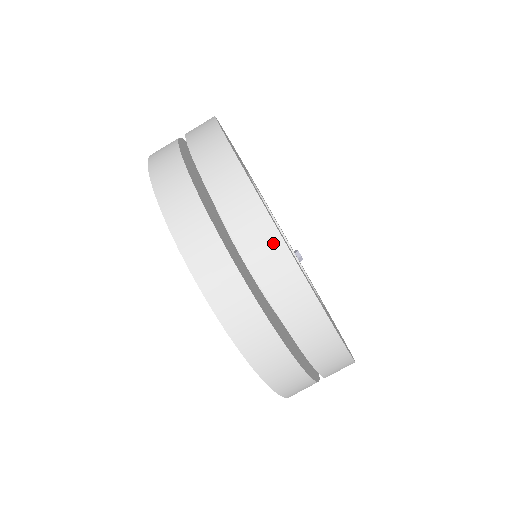
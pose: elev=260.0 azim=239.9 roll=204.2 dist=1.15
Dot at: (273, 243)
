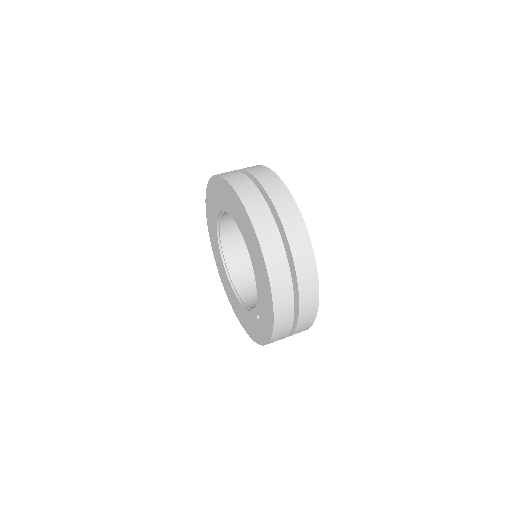
Dot at: occluded
